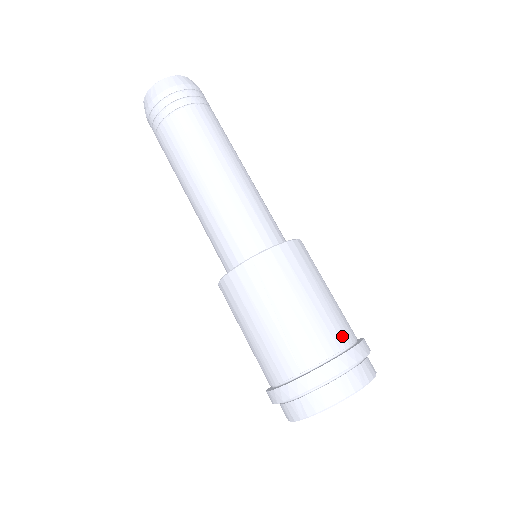
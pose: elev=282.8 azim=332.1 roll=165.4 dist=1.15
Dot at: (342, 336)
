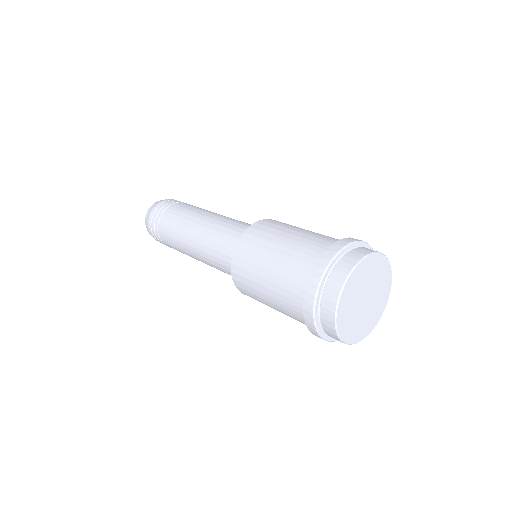
Dot at: occluded
